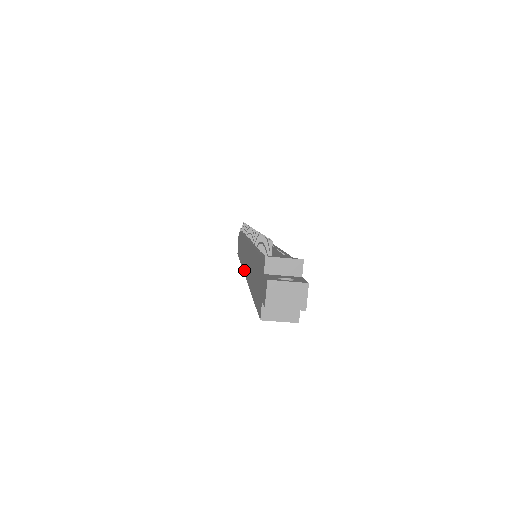
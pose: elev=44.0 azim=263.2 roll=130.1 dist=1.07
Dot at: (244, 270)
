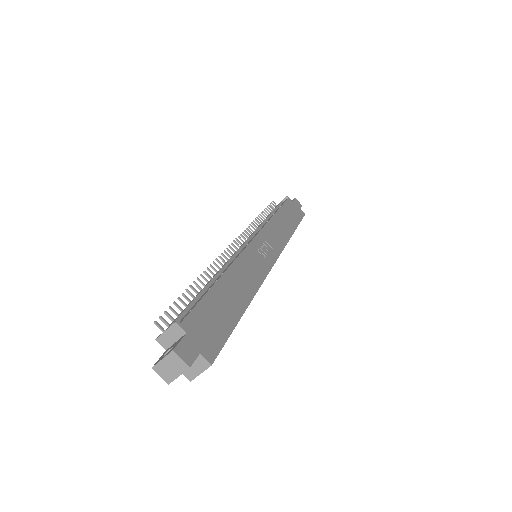
Dot at: occluded
